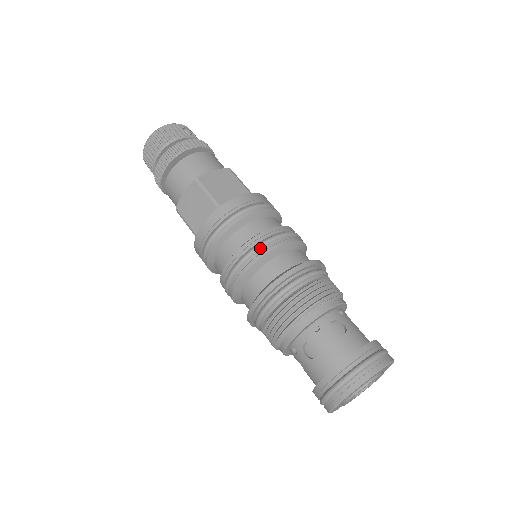
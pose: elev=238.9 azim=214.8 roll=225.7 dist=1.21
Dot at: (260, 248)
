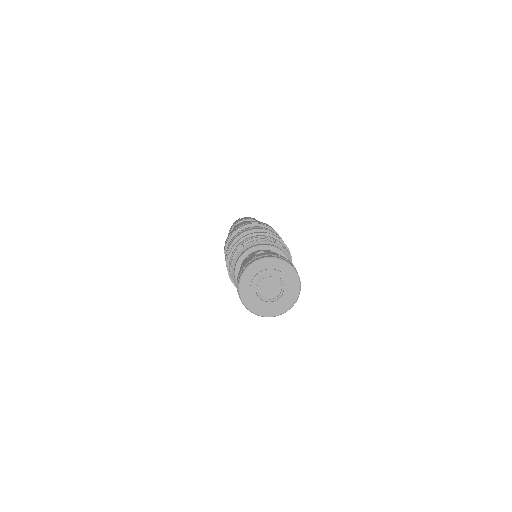
Dot at: (271, 231)
